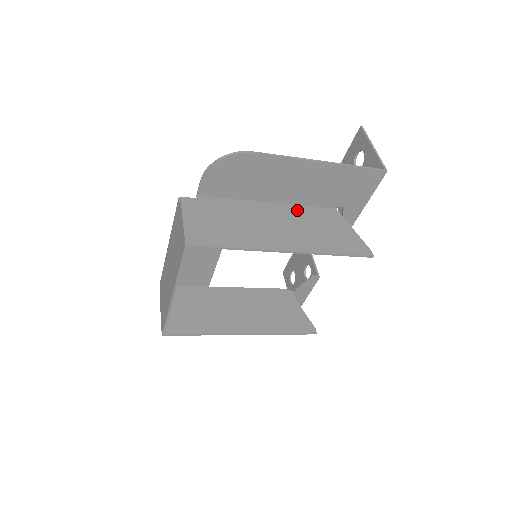
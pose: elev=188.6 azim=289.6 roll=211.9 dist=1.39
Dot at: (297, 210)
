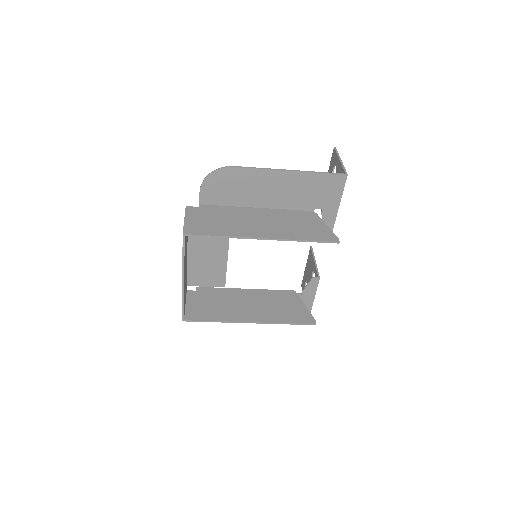
Dot at: (279, 212)
